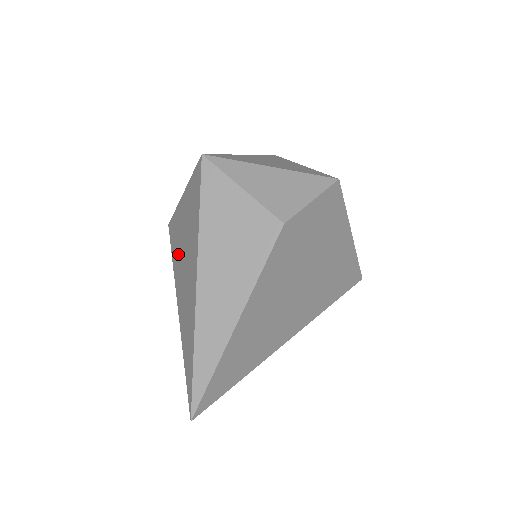
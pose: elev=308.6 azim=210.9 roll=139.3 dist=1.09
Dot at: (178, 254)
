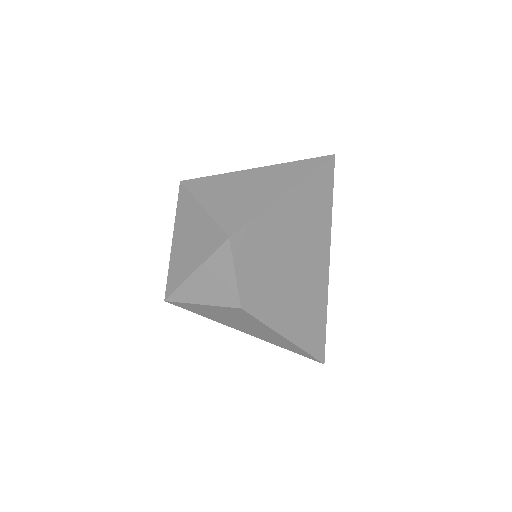
Dot at: occluded
